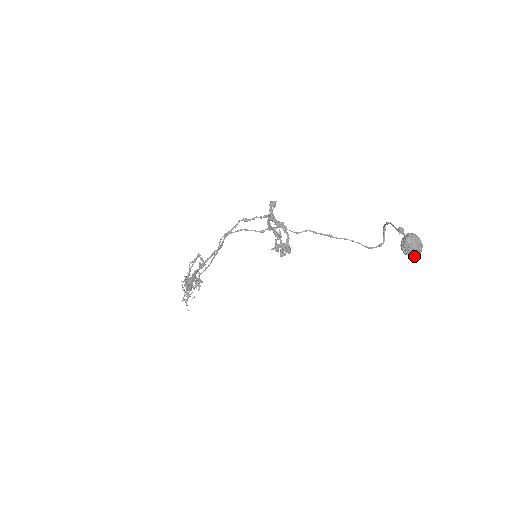
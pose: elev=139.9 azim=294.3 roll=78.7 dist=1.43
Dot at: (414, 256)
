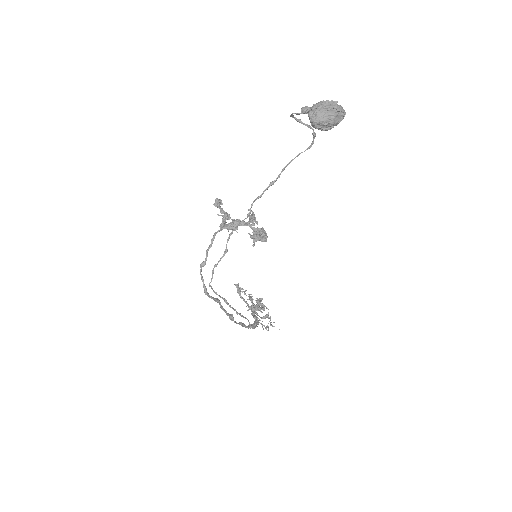
Dot at: (339, 120)
